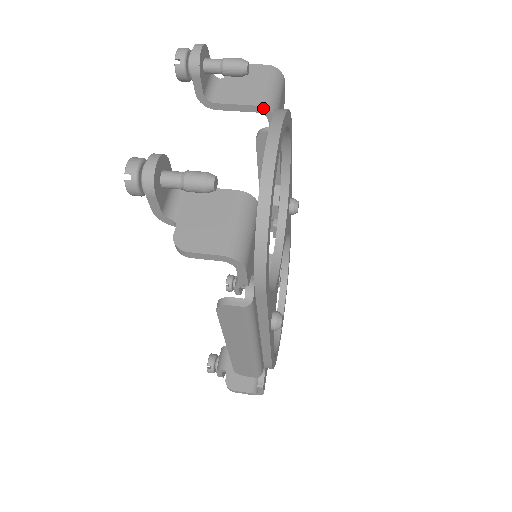
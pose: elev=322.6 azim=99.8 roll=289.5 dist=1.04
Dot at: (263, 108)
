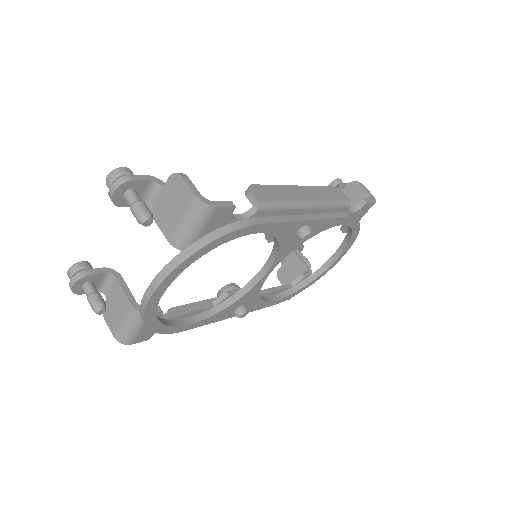
Dot at: (172, 244)
